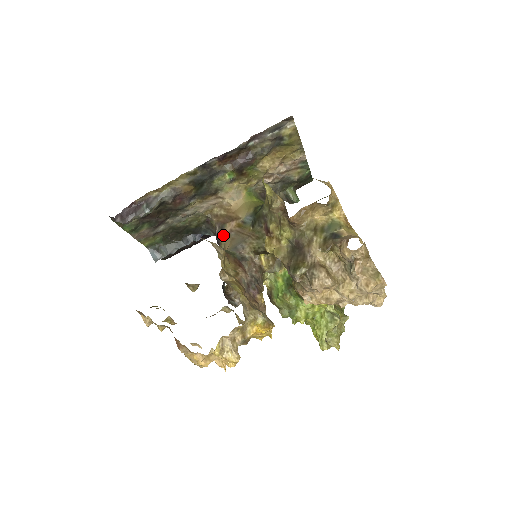
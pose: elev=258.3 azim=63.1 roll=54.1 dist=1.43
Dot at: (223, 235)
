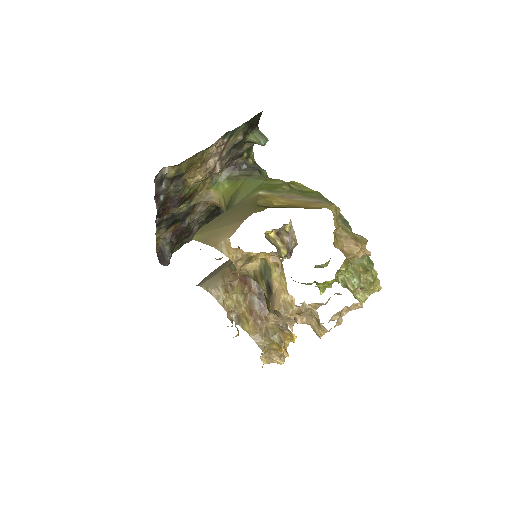
Dot at: occluded
